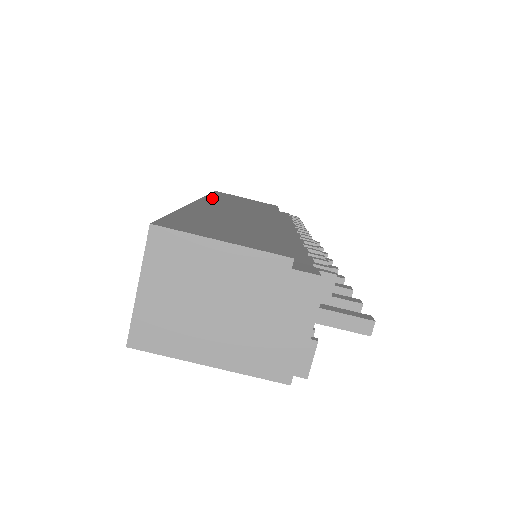
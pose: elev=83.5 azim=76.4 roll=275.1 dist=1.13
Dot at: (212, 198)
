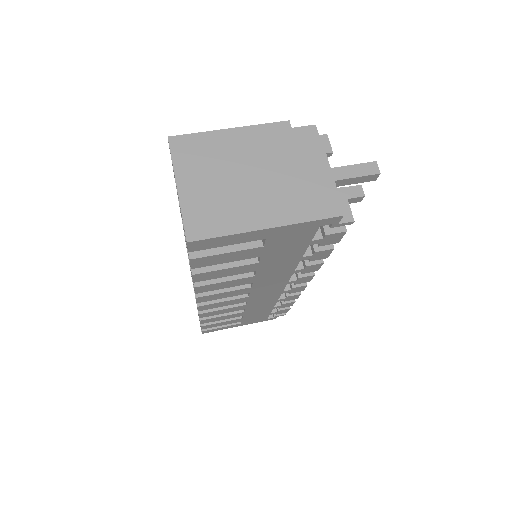
Dot at: occluded
